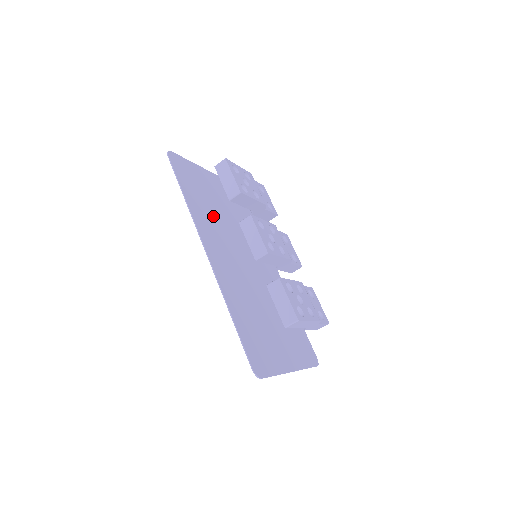
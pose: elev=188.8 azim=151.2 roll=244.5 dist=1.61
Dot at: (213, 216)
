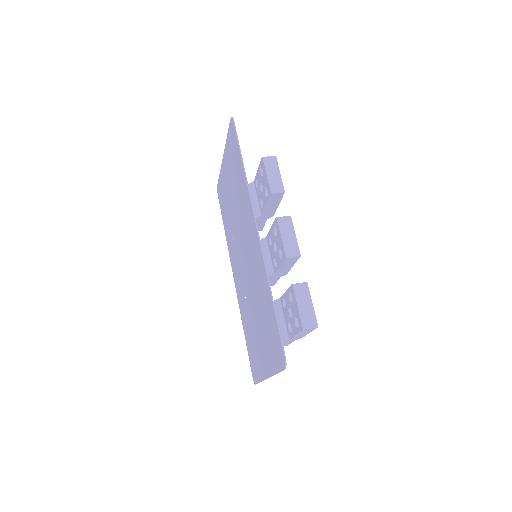
Dot at: occluded
